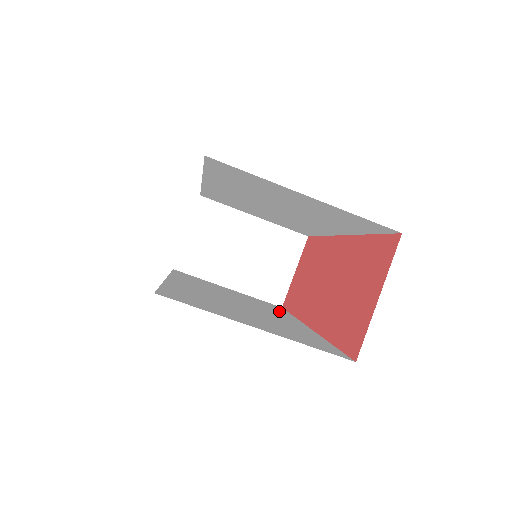
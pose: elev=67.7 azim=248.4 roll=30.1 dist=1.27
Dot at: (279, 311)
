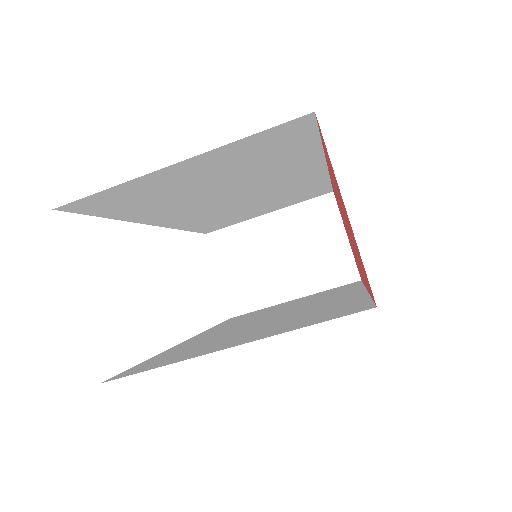
Dot at: (342, 290)
